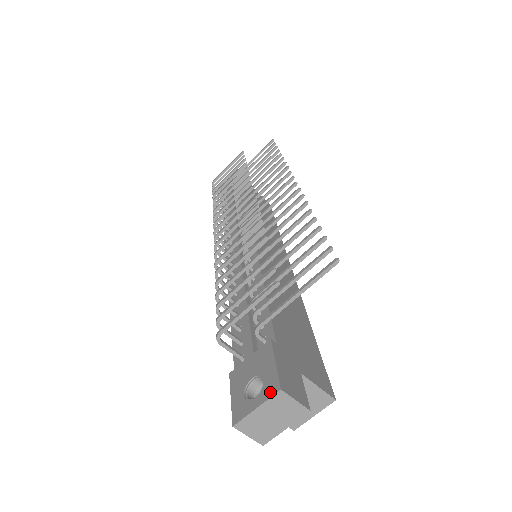
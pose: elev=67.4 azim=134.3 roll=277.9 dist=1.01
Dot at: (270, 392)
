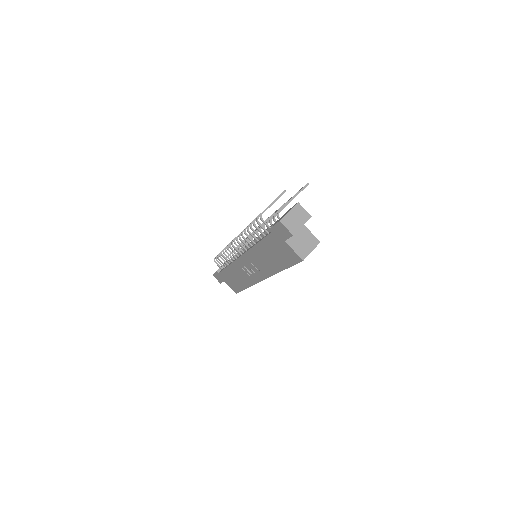
Dot at: (293, 206)
